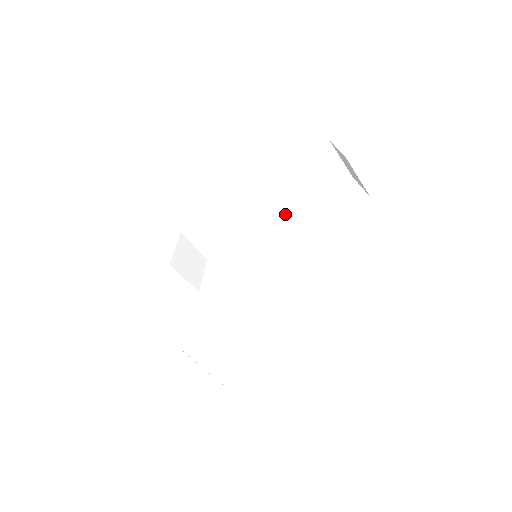
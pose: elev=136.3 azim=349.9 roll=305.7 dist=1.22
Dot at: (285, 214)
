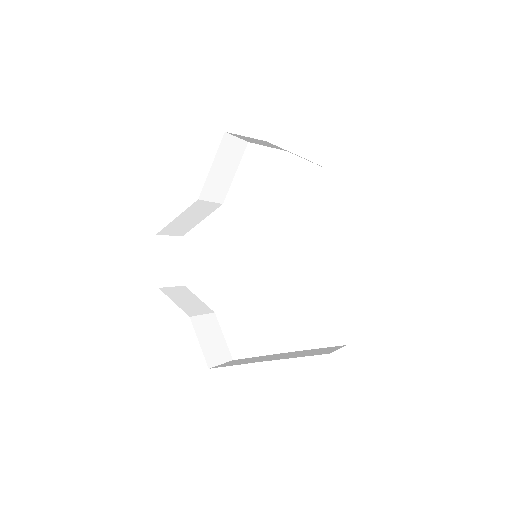
Dot at: (219, 206)
